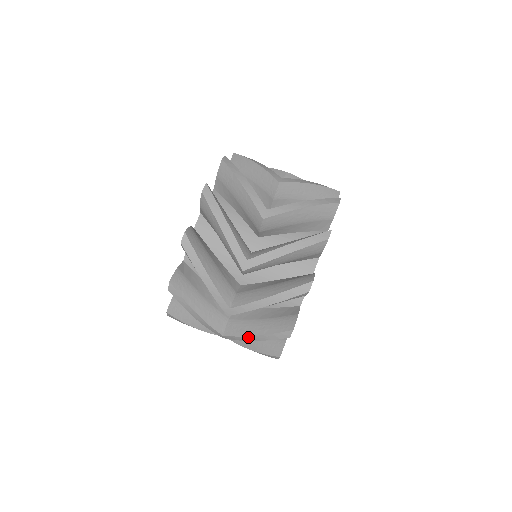
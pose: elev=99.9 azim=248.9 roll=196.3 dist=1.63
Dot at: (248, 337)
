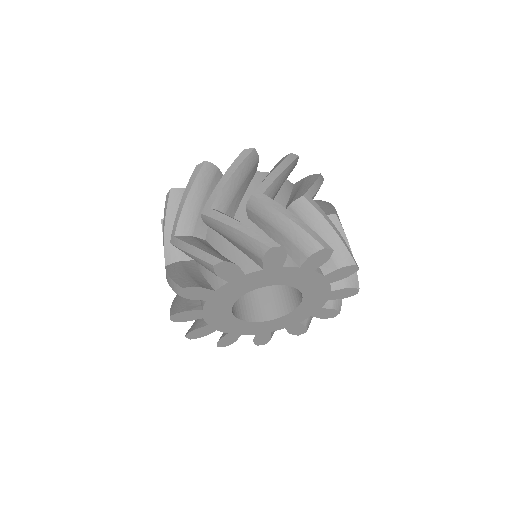
Dot at: (168, 275)
